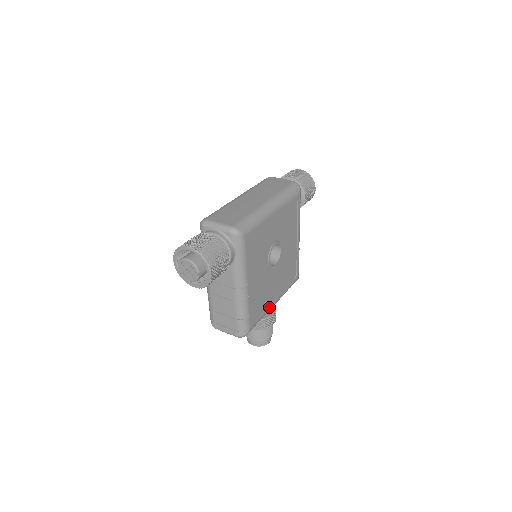
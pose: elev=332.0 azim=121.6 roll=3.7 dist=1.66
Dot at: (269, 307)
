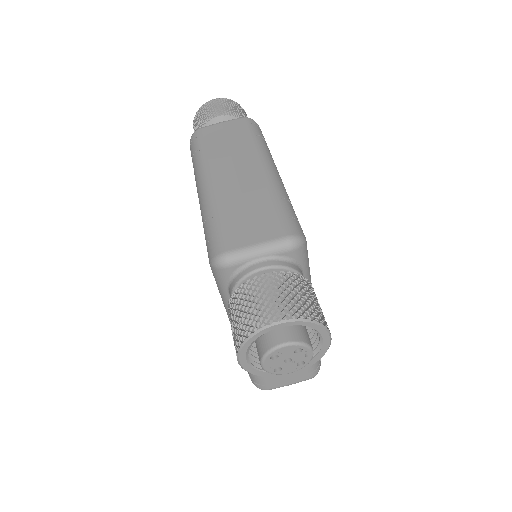
Dot at: occluded
